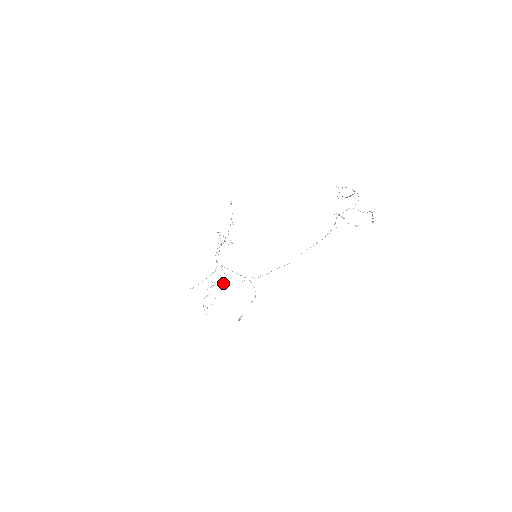
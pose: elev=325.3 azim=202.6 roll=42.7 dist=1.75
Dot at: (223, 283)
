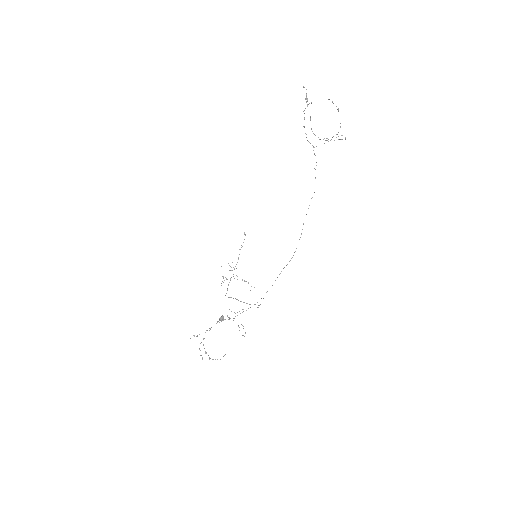
Dot at: occluded
